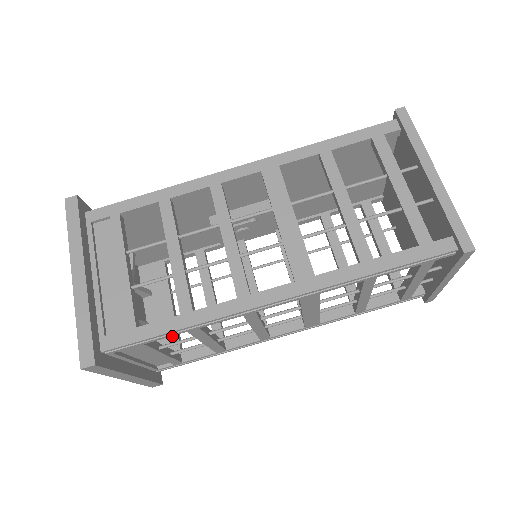
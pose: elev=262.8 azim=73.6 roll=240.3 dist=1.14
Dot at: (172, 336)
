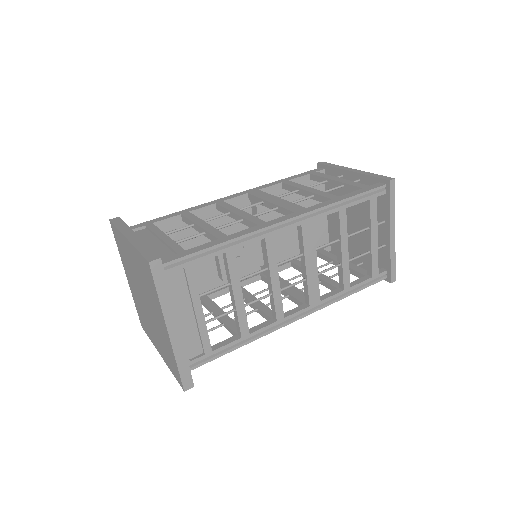
Dot at: occluded
